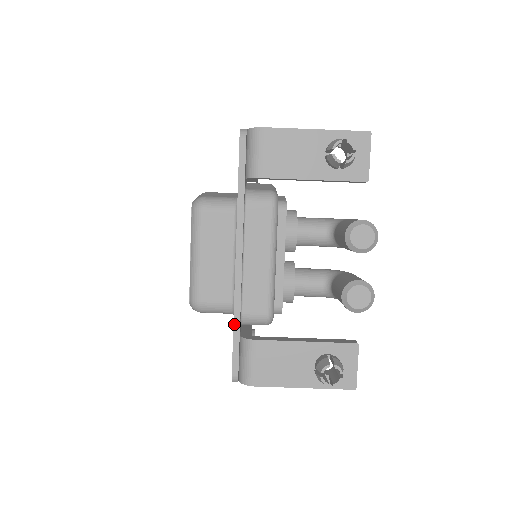
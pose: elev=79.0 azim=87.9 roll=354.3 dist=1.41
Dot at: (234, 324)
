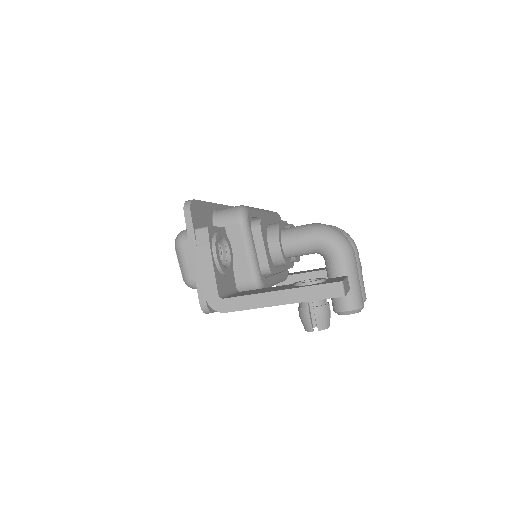
Dot at: occluded
